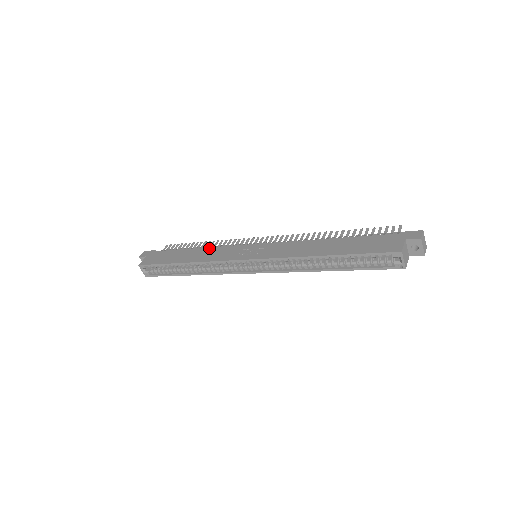
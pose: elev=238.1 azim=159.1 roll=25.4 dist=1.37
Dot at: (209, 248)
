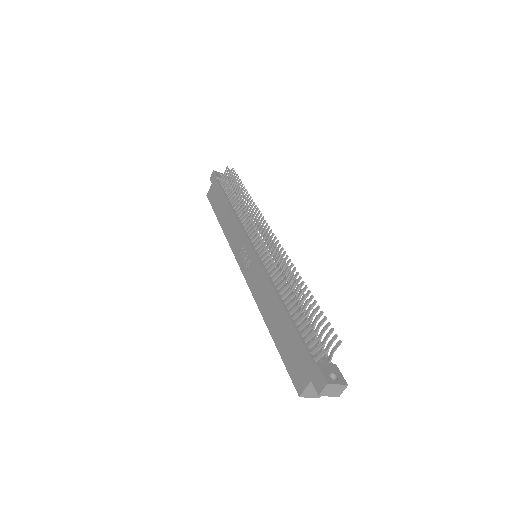
Dot at: (234, 216)
